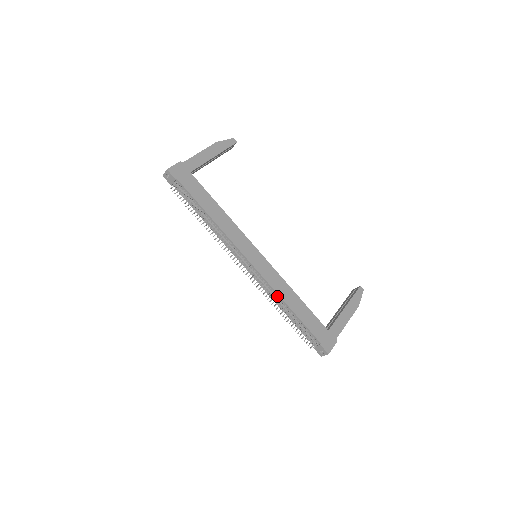
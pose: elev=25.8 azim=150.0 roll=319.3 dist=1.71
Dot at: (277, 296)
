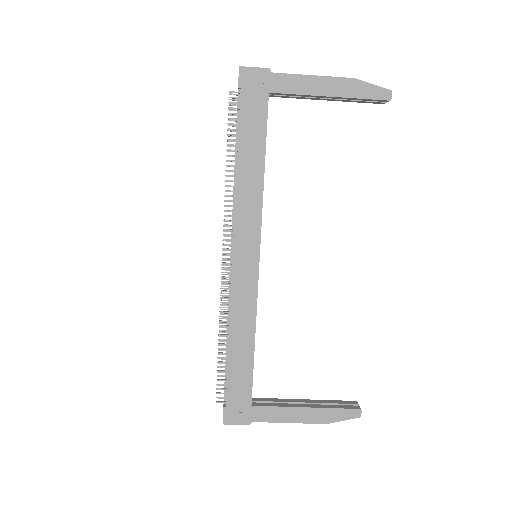
Dot at: (230, 317)
